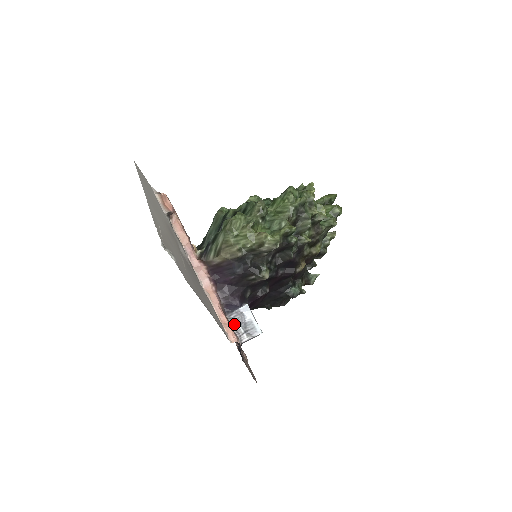
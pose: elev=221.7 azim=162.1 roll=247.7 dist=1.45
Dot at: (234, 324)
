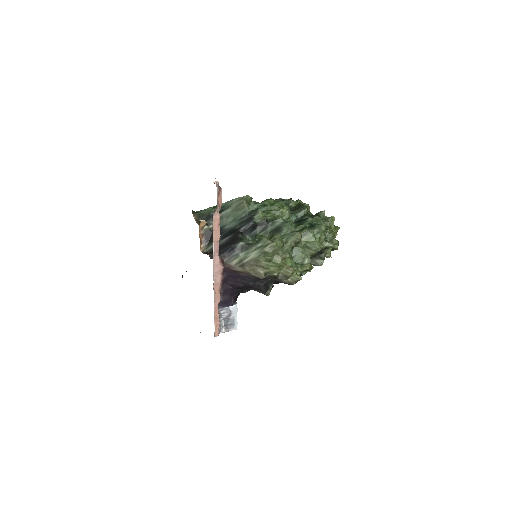
Dot at: (220, 318)
